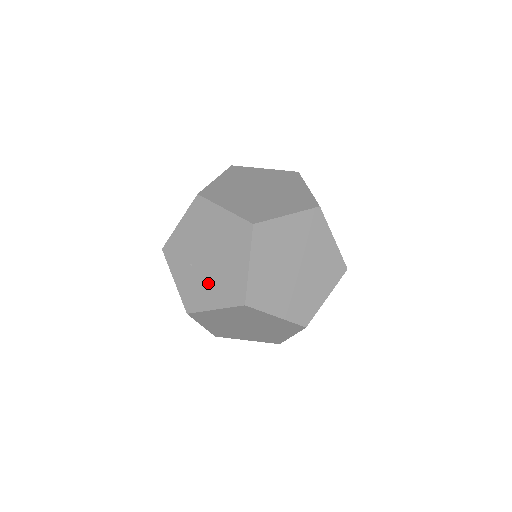
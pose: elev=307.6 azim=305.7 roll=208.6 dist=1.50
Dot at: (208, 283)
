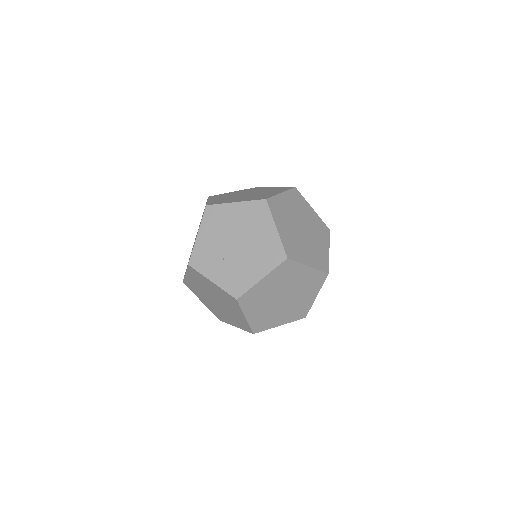
Dot at: (246, 263)
